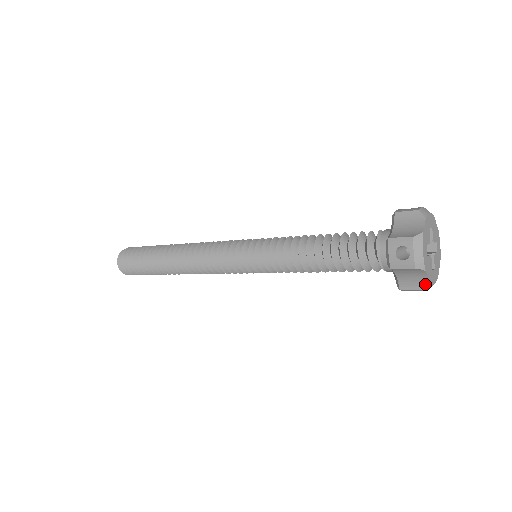
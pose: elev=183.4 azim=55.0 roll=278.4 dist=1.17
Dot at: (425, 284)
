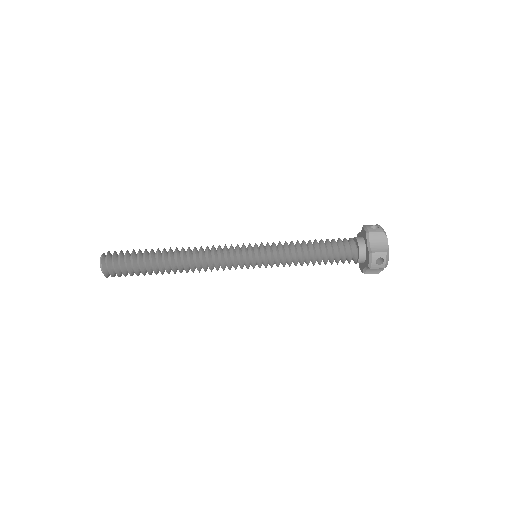
Dot at: (380, 271)
